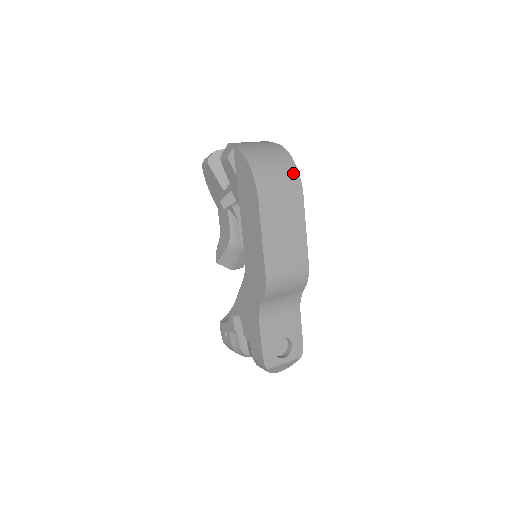
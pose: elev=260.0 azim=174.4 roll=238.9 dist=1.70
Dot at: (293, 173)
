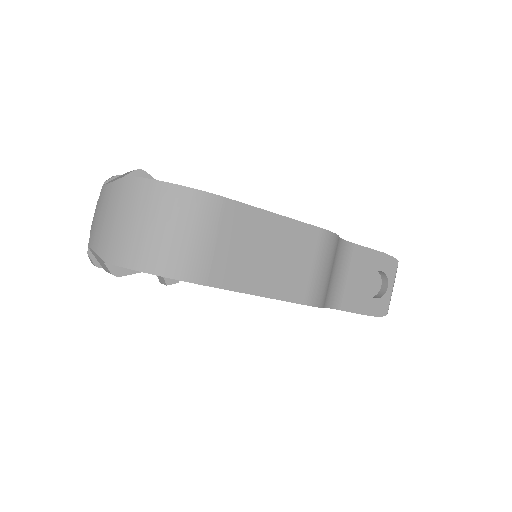
Dot at: (189, 200)
